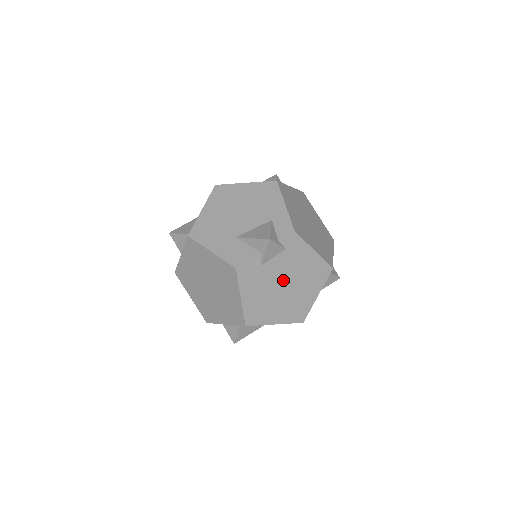
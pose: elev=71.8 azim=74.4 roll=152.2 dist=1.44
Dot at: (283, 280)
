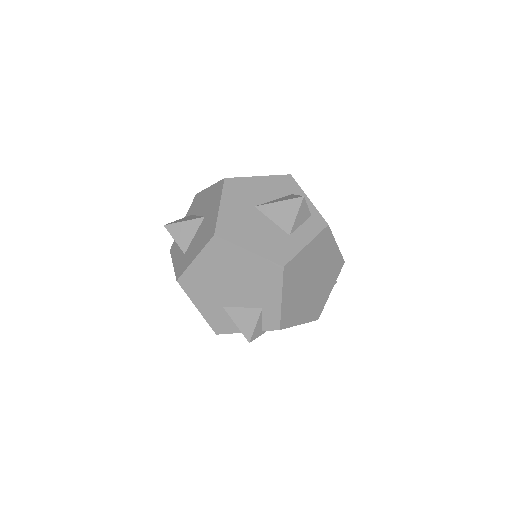
Dot at: occluded
